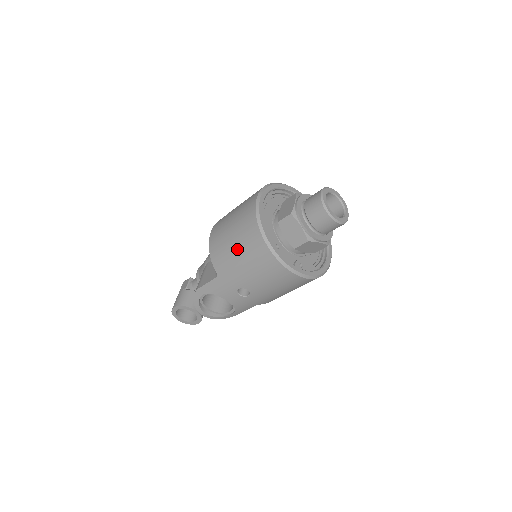
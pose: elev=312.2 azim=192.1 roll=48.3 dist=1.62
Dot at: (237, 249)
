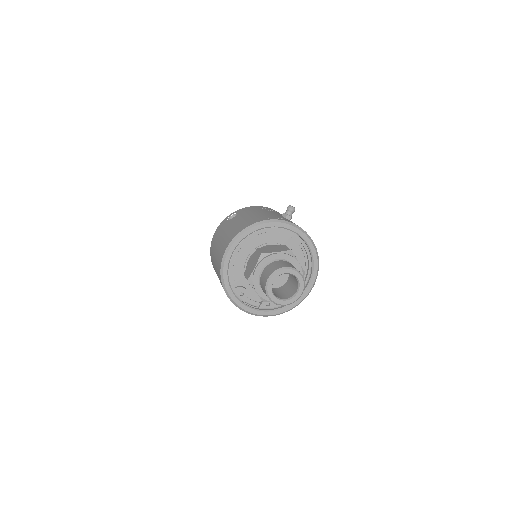
Dot at: occluded
